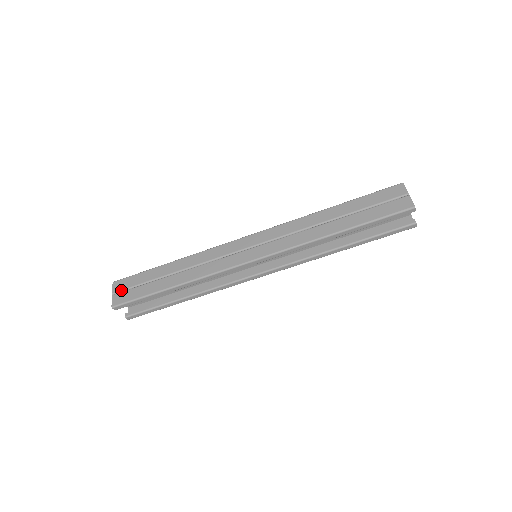
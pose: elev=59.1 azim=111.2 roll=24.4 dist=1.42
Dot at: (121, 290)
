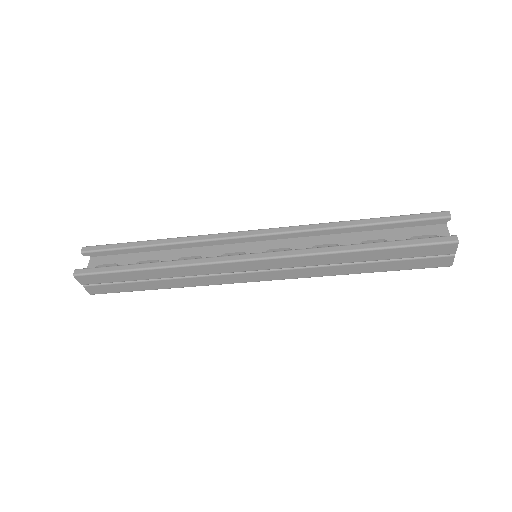
Dot at: (93, 284)
